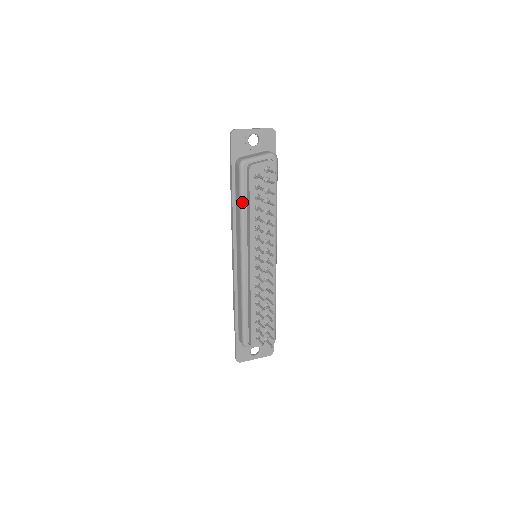
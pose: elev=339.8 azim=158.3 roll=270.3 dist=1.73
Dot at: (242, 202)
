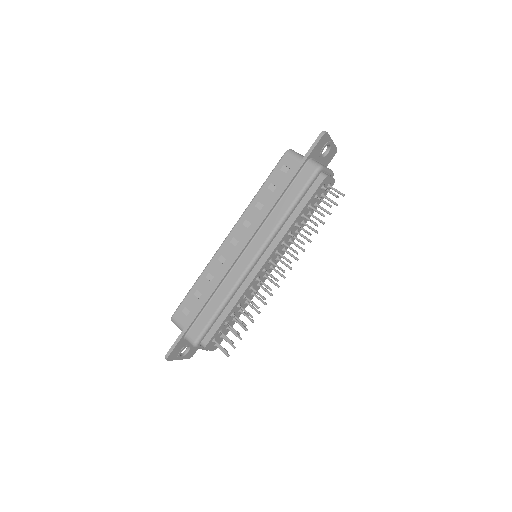
Dot at: (296, 203)
